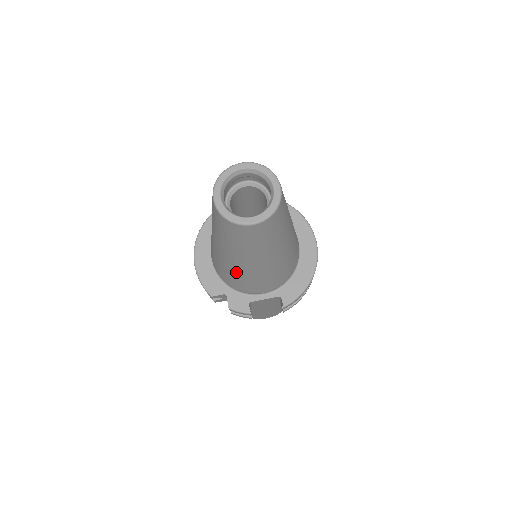
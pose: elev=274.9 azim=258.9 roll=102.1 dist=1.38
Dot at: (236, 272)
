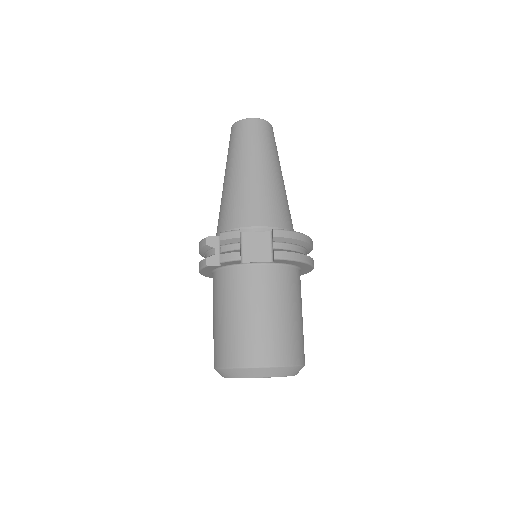
Dot at: (235, 190)
